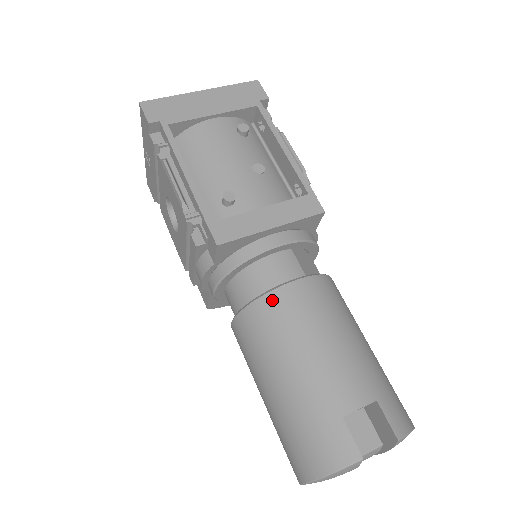
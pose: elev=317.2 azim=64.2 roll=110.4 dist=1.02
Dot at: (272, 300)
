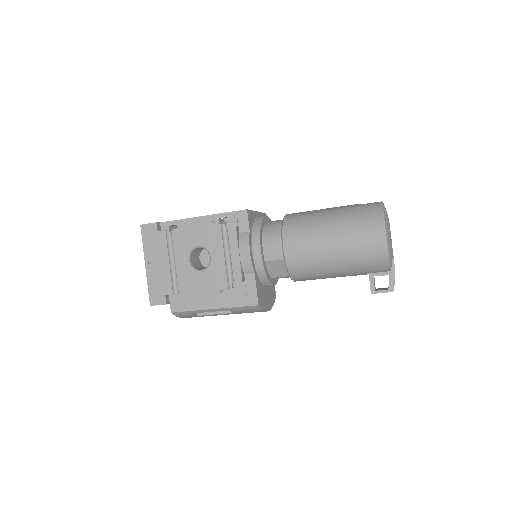
Dot at: (289, 216)
